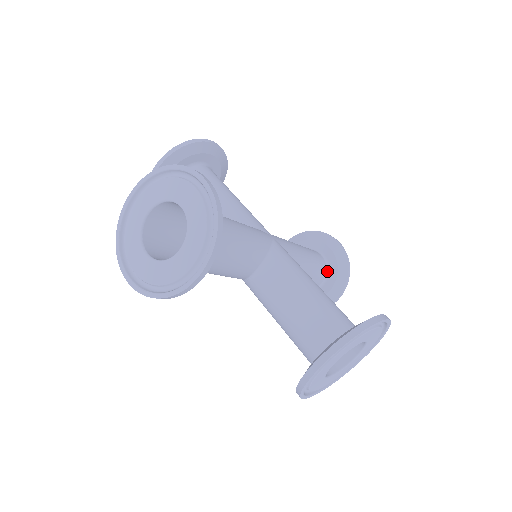
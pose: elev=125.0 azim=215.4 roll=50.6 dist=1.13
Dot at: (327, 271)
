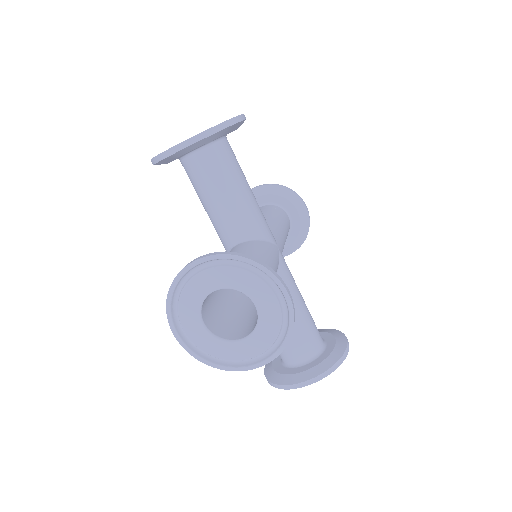
Dot at: (316, 356)
